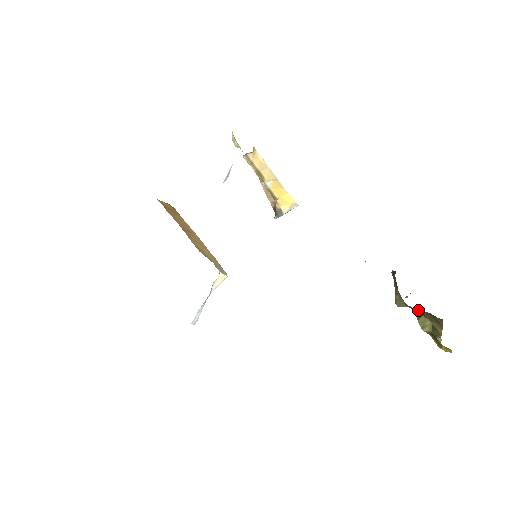
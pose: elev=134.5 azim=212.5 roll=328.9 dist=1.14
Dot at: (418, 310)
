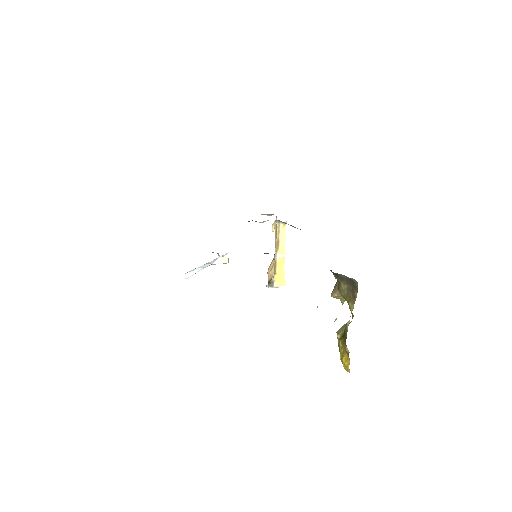
Dot at: (345, 286)
